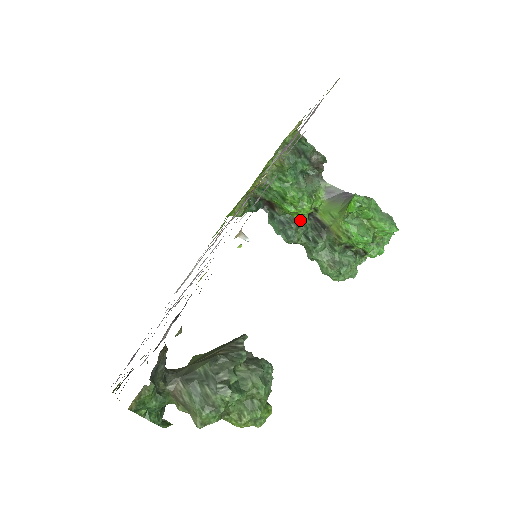
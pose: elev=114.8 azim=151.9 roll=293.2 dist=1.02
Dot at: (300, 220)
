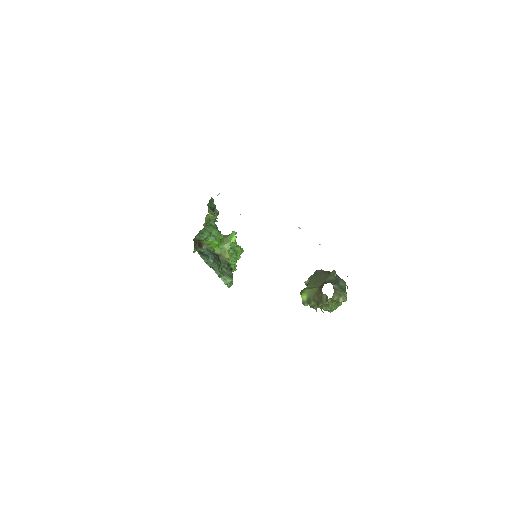
Dot at: (213, 252)
